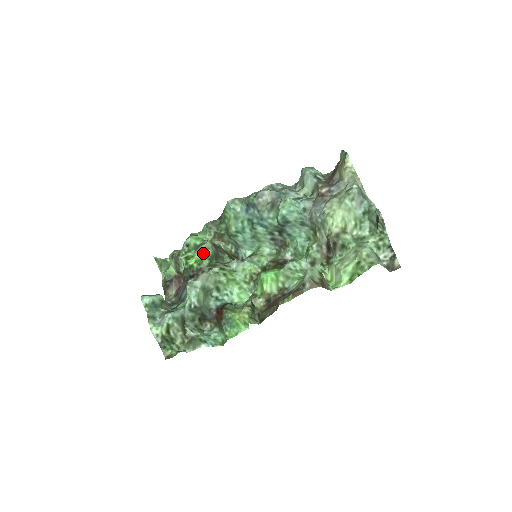
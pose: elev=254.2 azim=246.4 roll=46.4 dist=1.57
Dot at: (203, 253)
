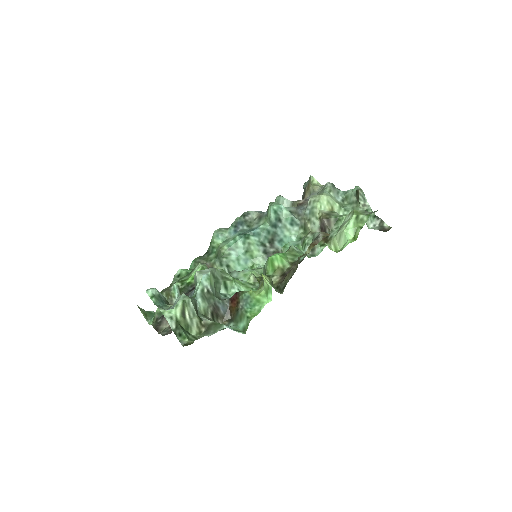
Dot at: (200, 269)
